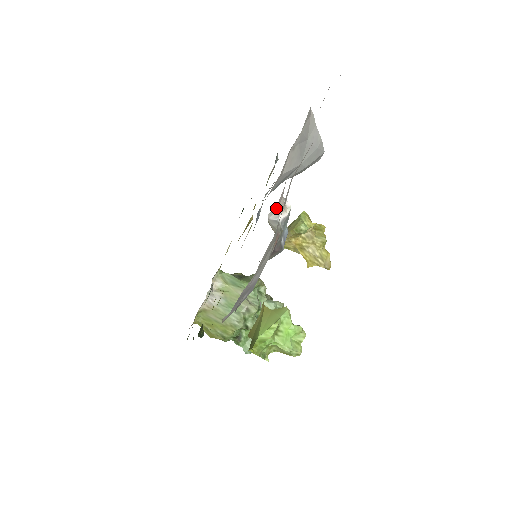
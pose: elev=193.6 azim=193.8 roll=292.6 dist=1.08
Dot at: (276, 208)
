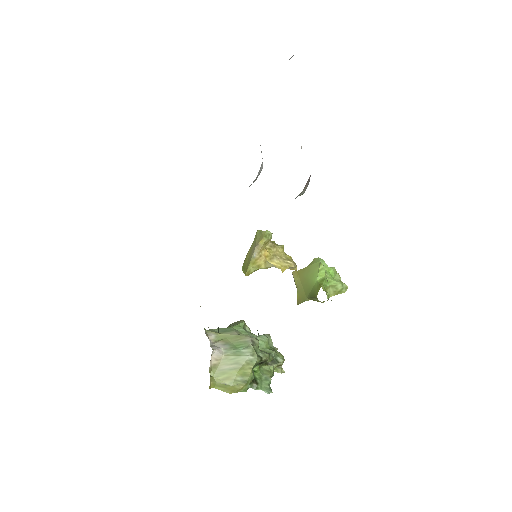
Dot at: occluded
